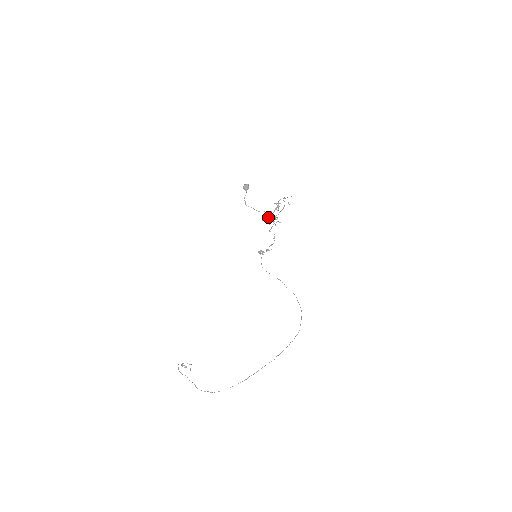
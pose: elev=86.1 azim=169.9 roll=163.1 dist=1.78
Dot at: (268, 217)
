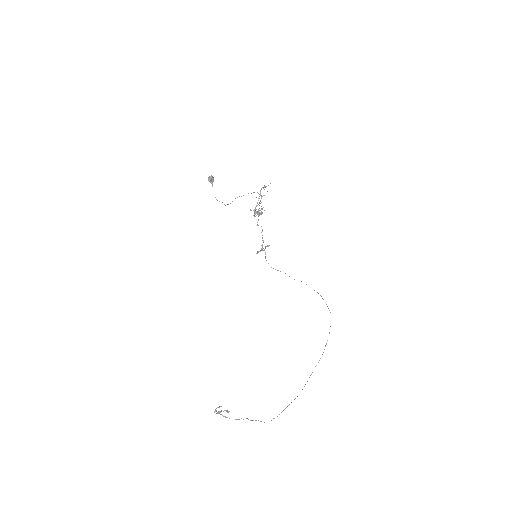
Dot at: (255, 210)
